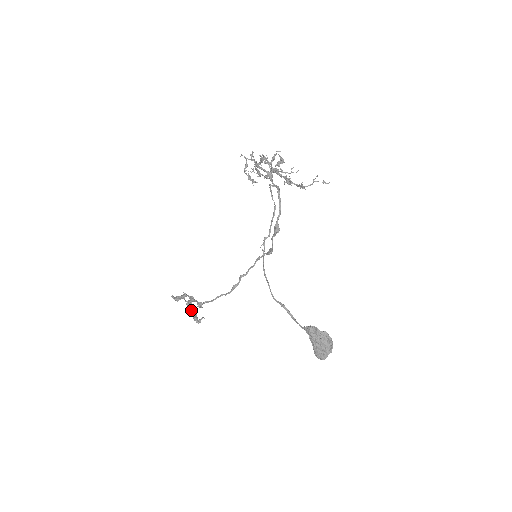
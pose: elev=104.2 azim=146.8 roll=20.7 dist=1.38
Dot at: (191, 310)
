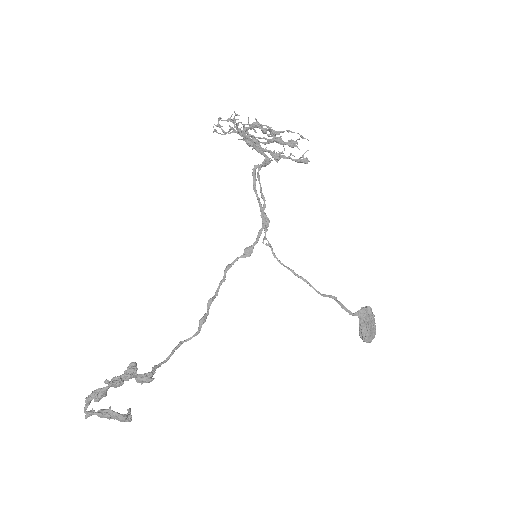
Dot at: (93, 411)
